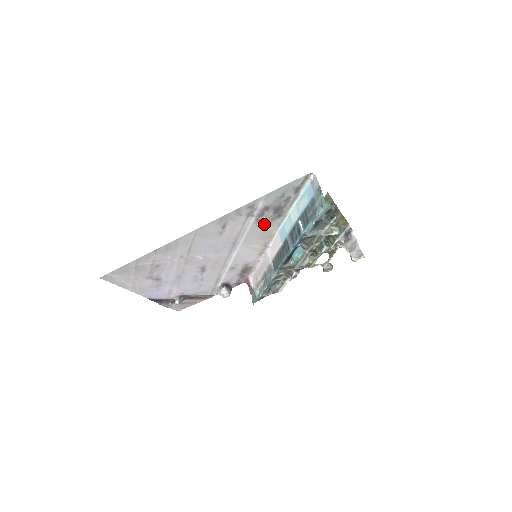
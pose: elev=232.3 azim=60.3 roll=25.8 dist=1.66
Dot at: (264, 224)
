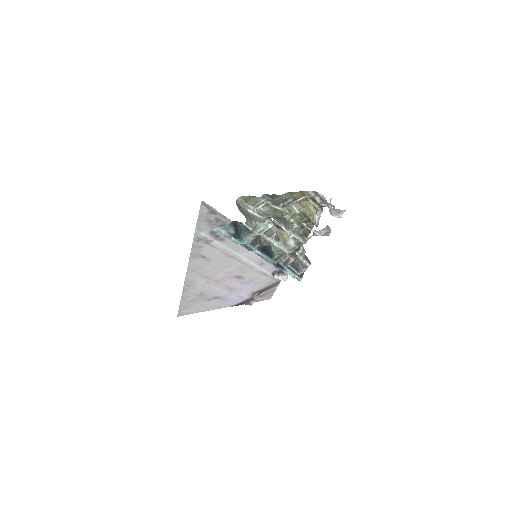
Dot at: occluded
